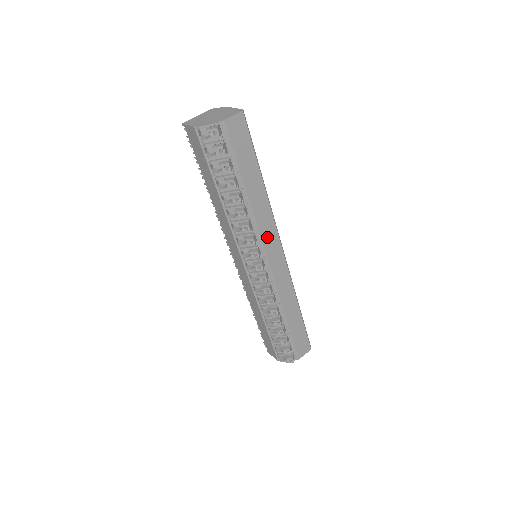
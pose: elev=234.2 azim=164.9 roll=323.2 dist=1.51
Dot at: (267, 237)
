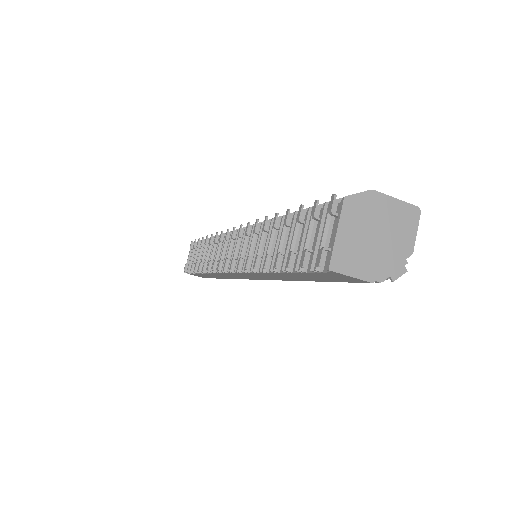
Dot at: occluded
